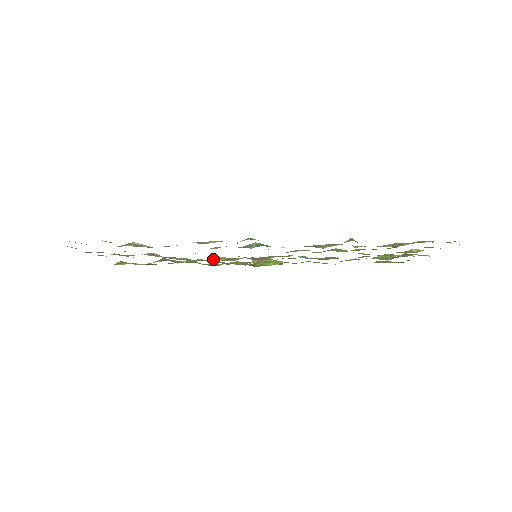
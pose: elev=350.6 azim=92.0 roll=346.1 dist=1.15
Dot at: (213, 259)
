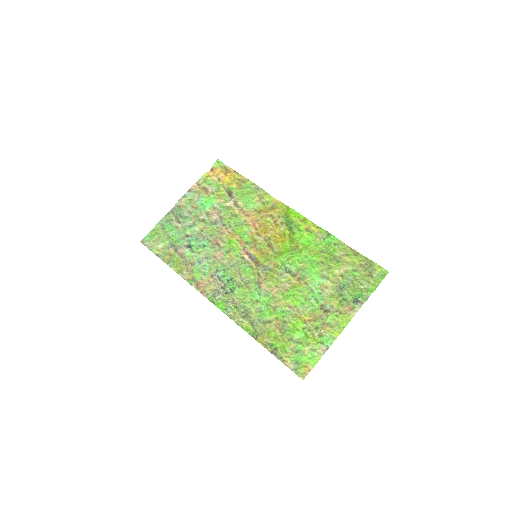
Dot at: (238, 237)
